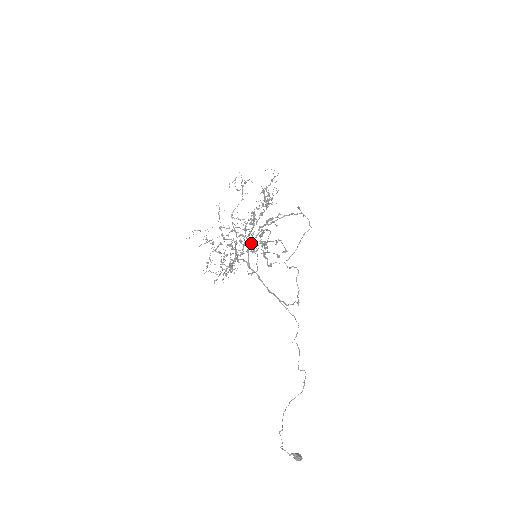
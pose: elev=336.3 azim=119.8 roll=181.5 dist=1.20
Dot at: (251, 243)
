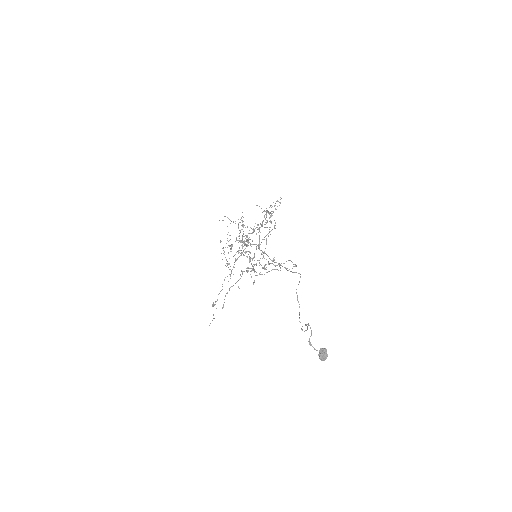
Dot at: occluded
